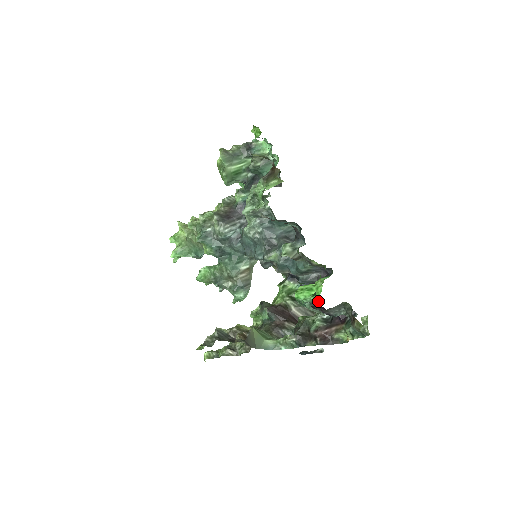
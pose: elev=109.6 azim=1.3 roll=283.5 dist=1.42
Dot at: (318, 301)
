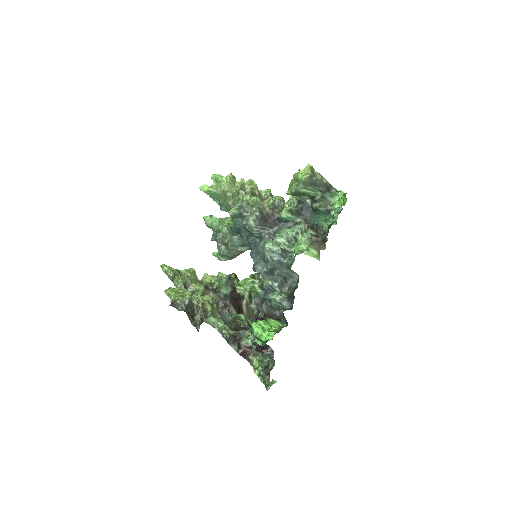
Dot at: occluded
